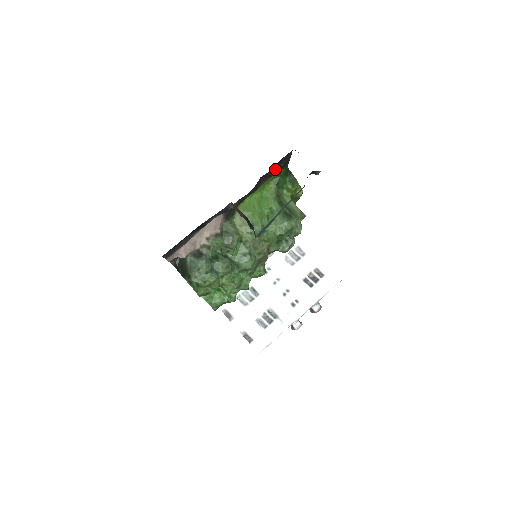
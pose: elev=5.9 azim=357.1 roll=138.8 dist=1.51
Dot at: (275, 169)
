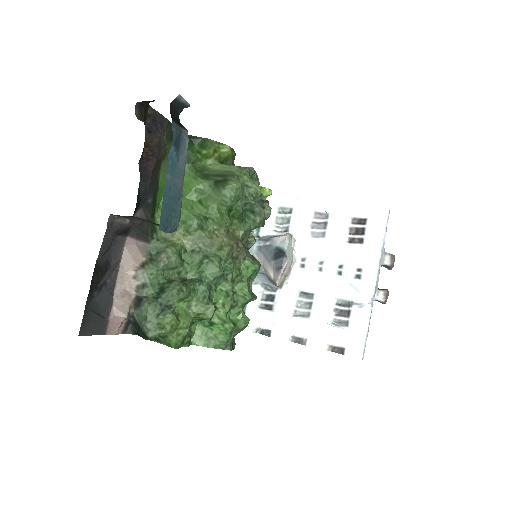
Dot at: (154, 144)
